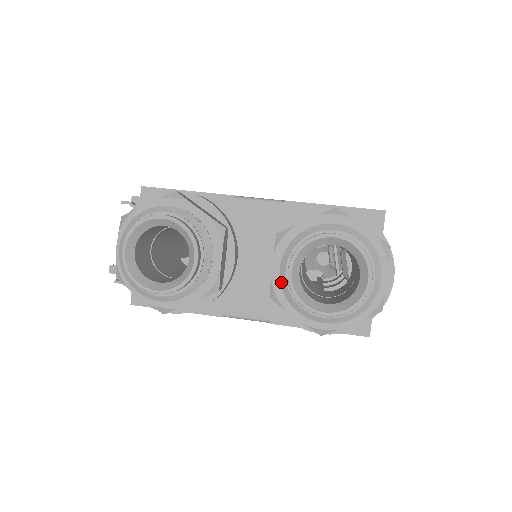
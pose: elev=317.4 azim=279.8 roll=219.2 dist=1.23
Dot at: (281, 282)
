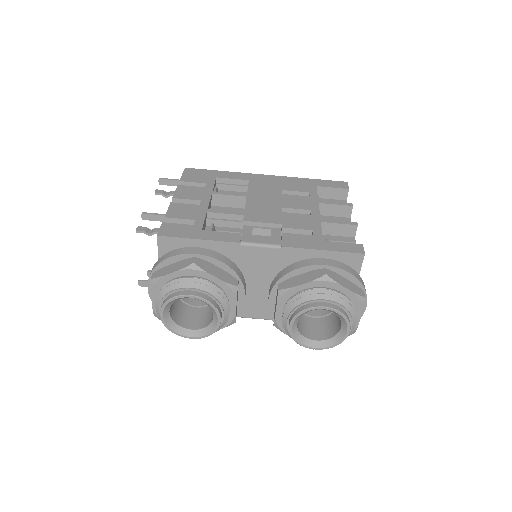
Dot at: (283, 326)
